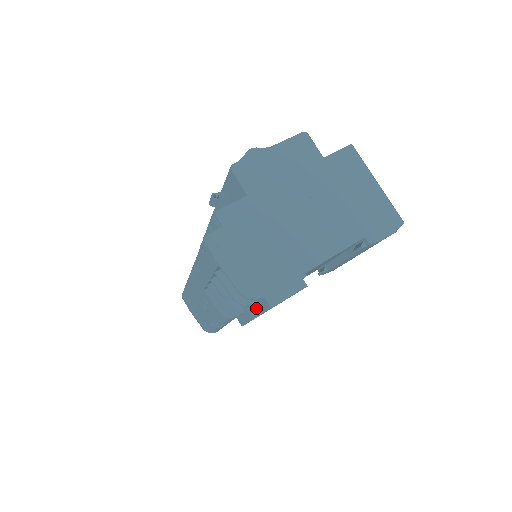
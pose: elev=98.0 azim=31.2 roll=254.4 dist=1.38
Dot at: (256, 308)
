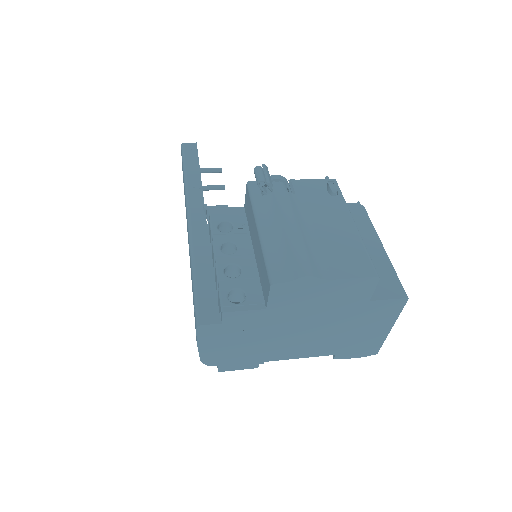
Dot at: occluded
